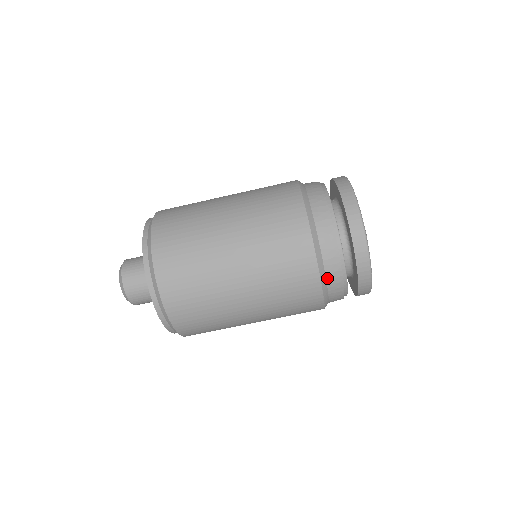
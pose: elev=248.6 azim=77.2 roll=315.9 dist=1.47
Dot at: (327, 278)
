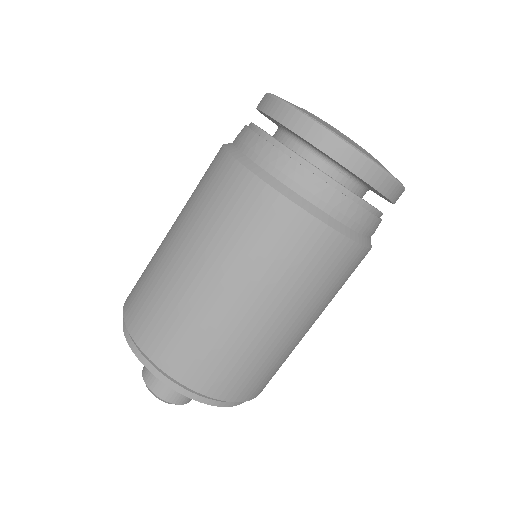
Dot at: (321, 208)
